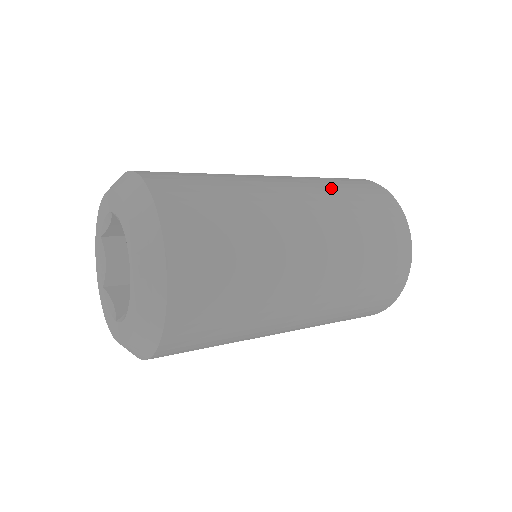
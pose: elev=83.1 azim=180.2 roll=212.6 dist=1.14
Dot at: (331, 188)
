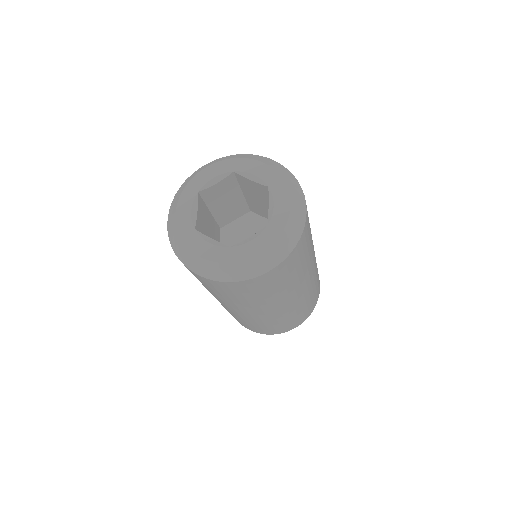
Dot at: occluded
